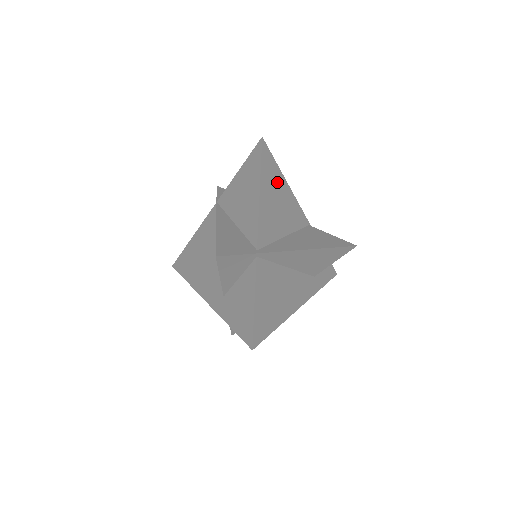
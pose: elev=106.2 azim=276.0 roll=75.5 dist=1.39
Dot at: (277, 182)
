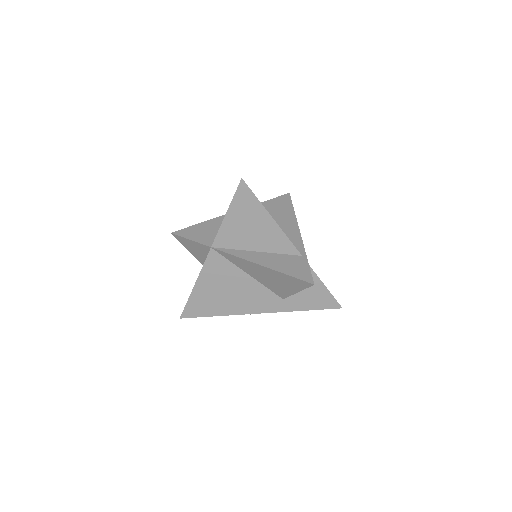
Dot at: occluded
